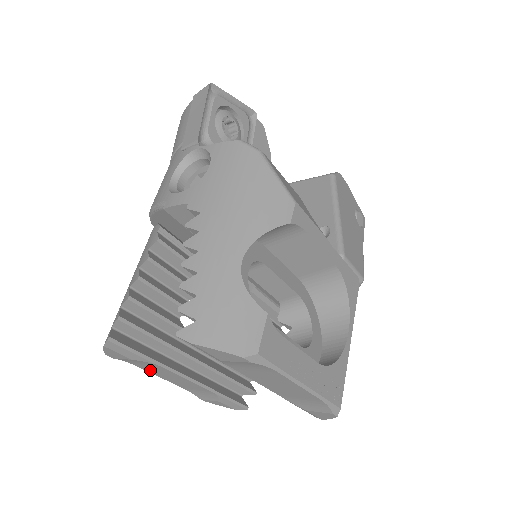
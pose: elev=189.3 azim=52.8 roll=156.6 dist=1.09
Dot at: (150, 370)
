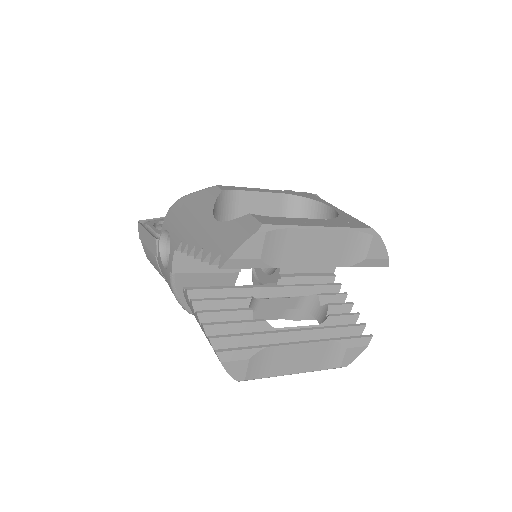
Dot at: (278, 370)
